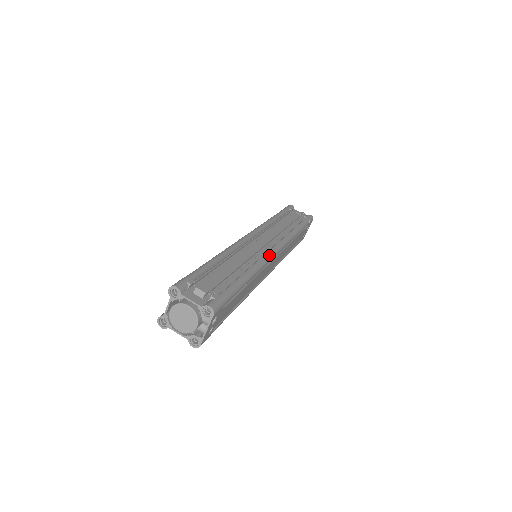
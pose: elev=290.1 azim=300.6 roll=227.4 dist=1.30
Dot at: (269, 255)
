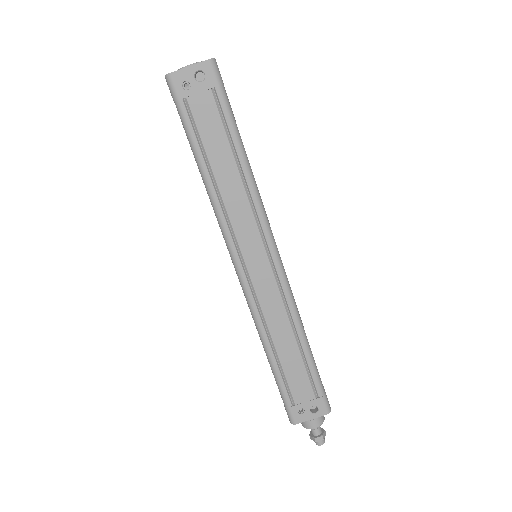
Dot at: occluded
